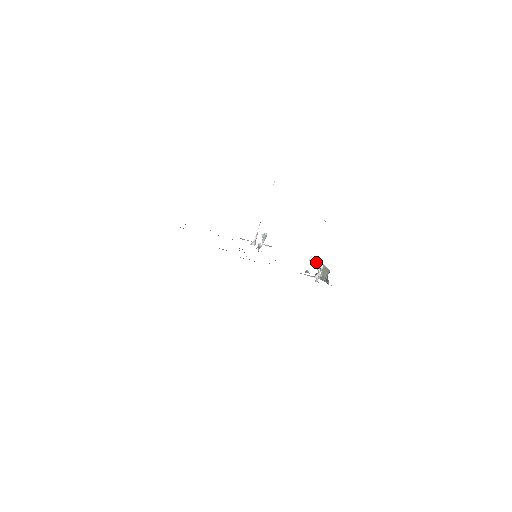
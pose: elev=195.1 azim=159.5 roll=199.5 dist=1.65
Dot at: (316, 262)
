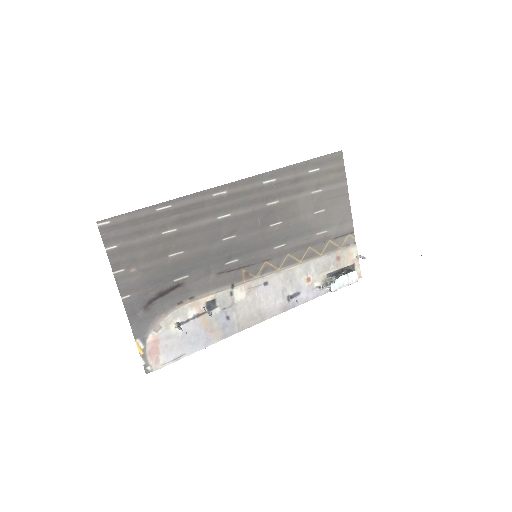
Dot at: (331, 284)
